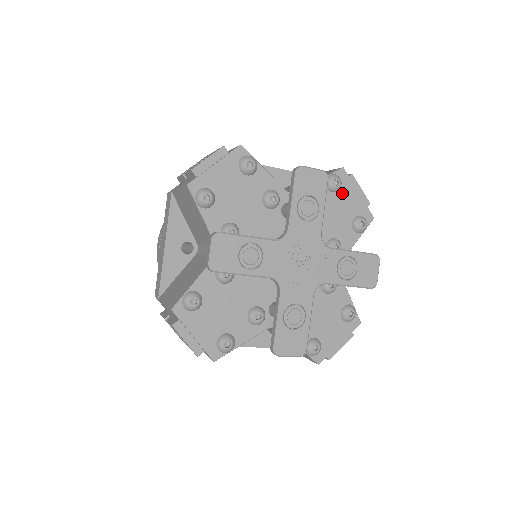
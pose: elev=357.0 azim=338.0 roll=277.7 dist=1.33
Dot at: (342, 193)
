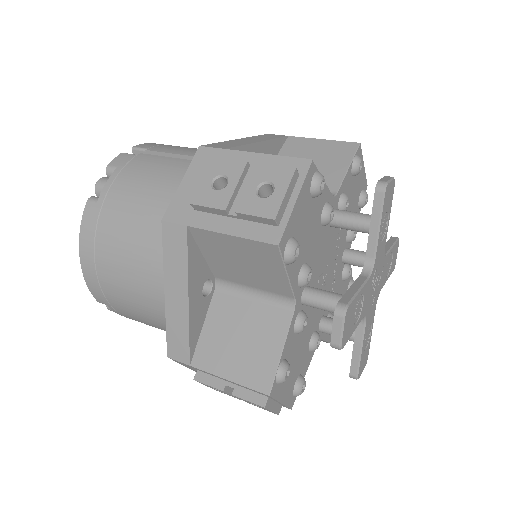
Dot at: occluded
